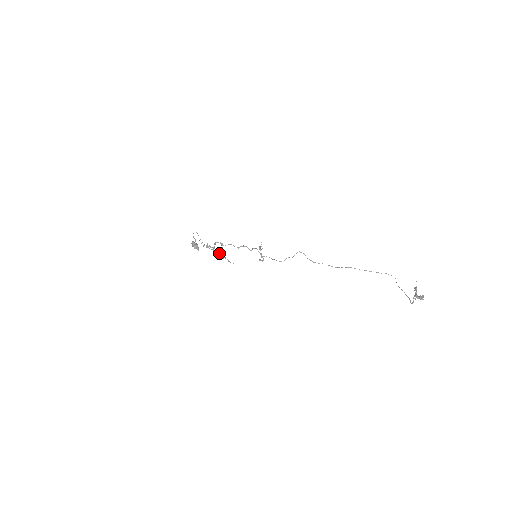
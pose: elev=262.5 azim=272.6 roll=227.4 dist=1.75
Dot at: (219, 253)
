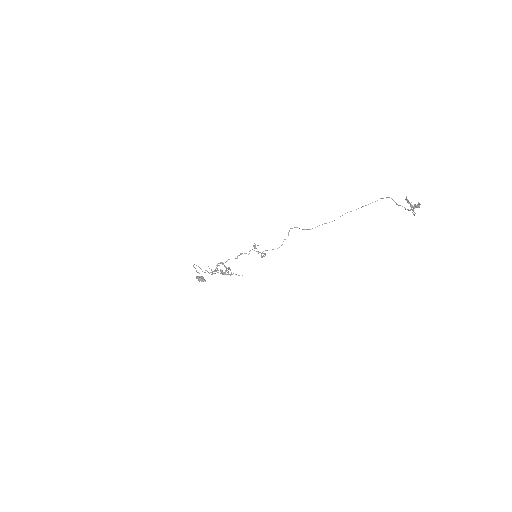
Dot at: (224, 273)
